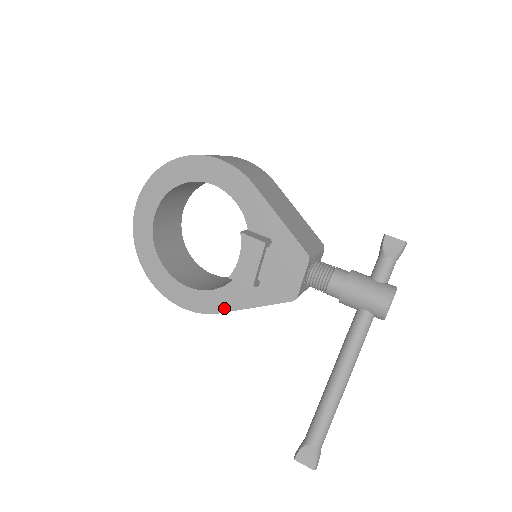
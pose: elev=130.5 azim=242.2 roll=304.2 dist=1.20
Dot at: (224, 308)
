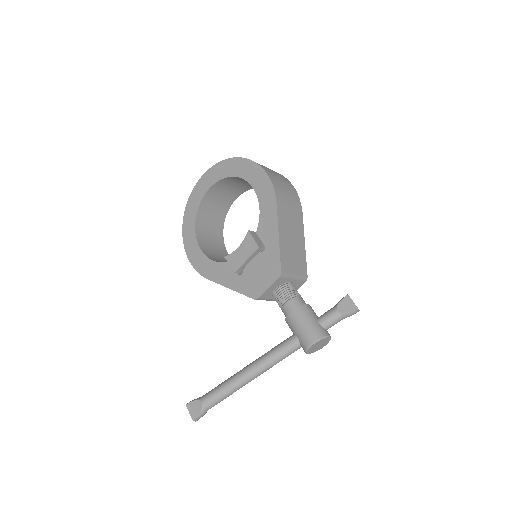
Dot at: (213, 277)
